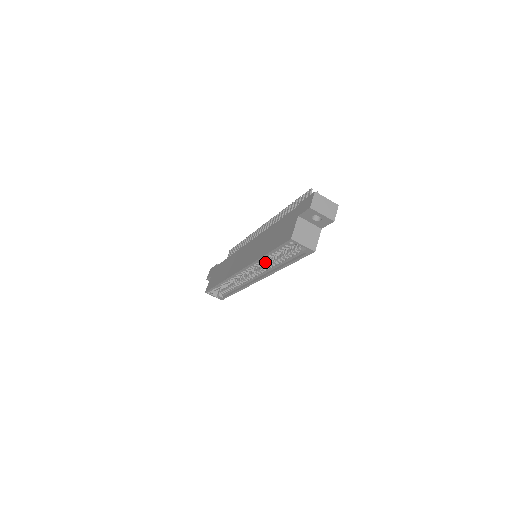
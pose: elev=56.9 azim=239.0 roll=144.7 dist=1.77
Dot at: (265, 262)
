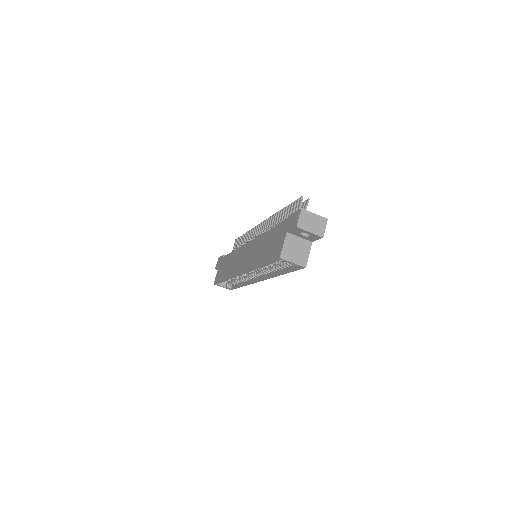
Dot at: occluded
